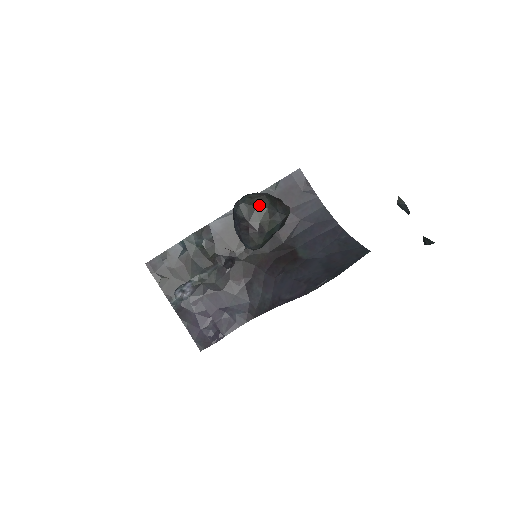
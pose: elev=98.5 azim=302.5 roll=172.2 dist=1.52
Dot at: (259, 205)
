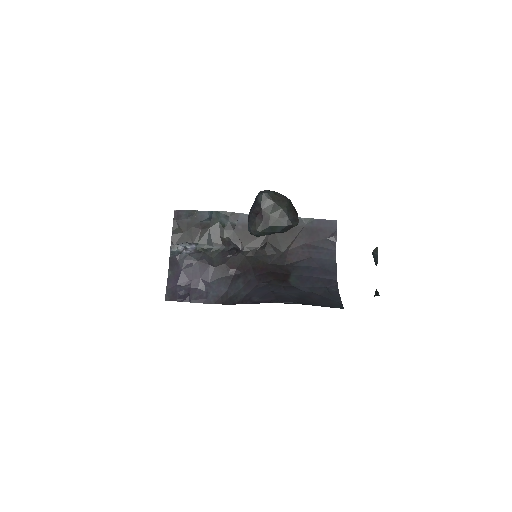
Dot at: (278, 202)
